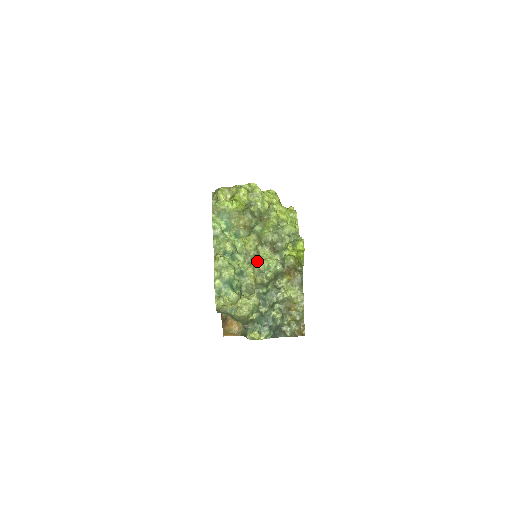
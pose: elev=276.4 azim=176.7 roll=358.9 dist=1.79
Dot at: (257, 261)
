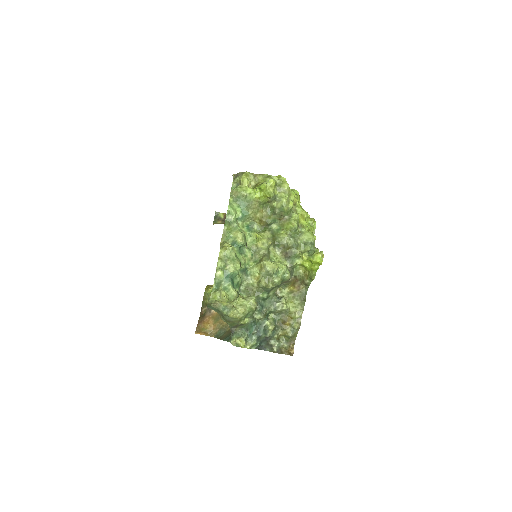
Dot at: (267, 262)
